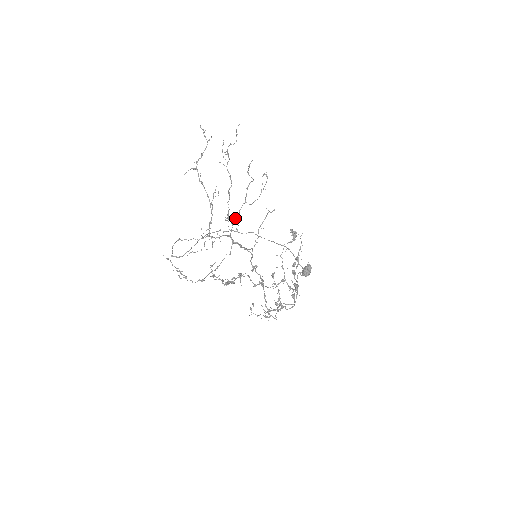
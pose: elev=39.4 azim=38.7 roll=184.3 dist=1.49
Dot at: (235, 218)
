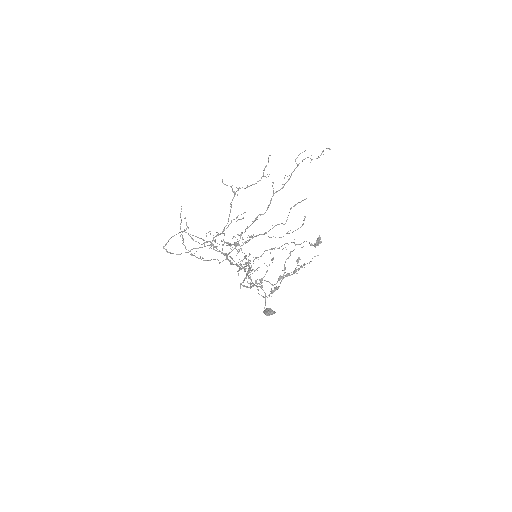
Dot at: (244, 242)
